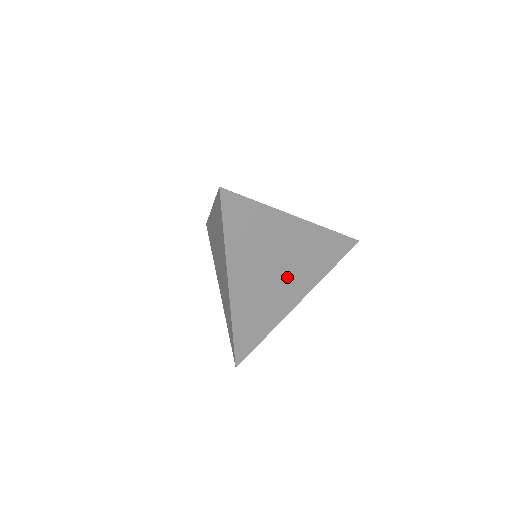
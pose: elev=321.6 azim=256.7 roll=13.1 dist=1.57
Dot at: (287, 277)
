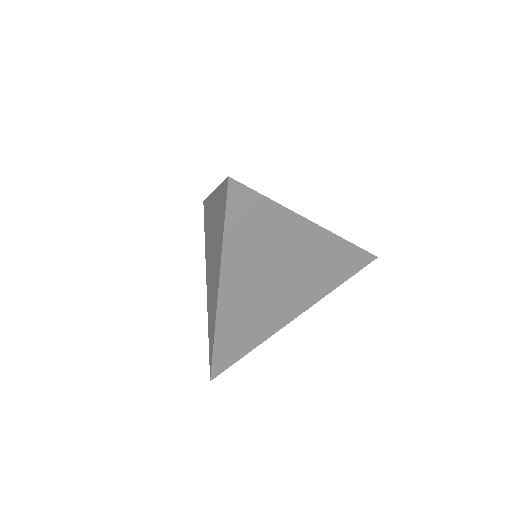
Dot at: (288, 289)
